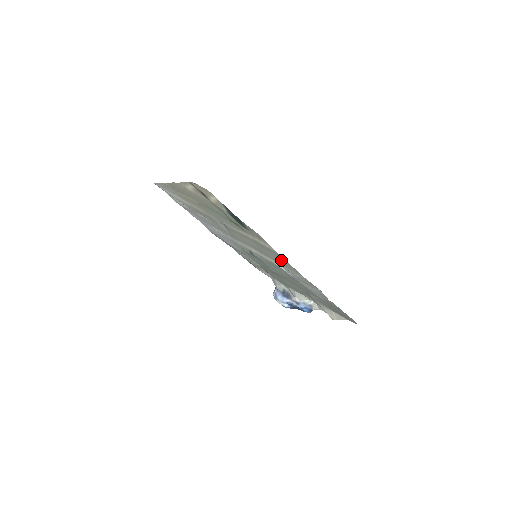
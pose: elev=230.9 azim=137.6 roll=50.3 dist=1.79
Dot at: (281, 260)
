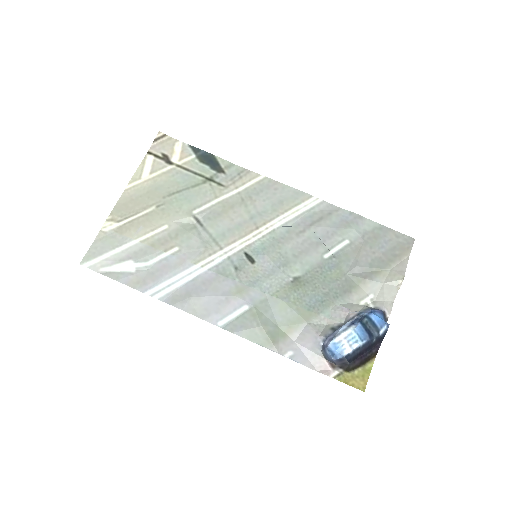
Dot at: (277, 195)
